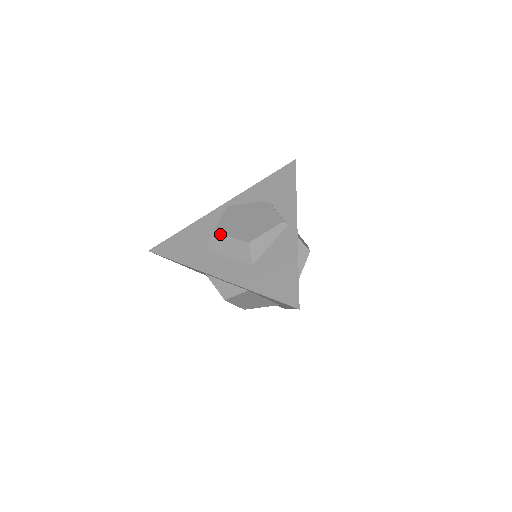
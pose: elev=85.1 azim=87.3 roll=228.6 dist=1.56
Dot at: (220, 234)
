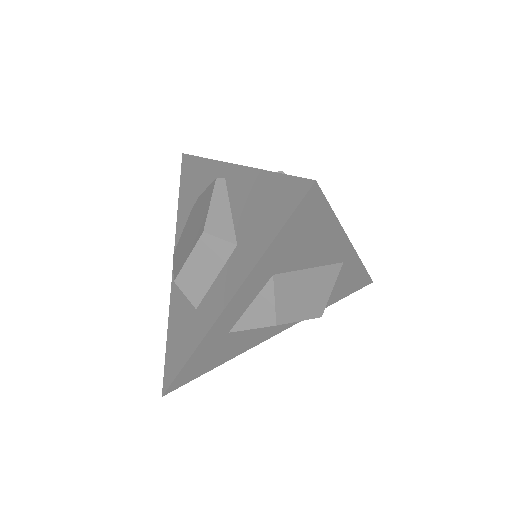
Dot at: (180, 273)
